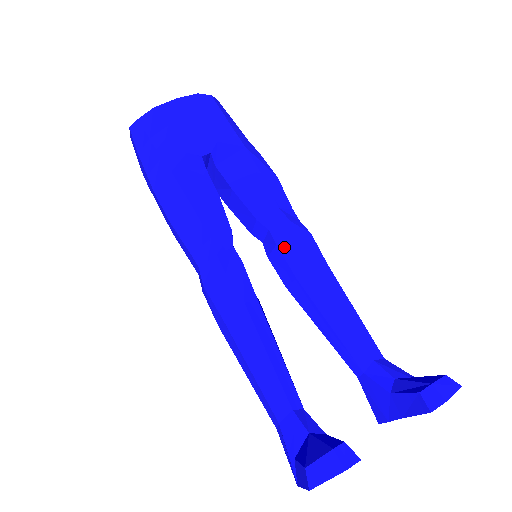
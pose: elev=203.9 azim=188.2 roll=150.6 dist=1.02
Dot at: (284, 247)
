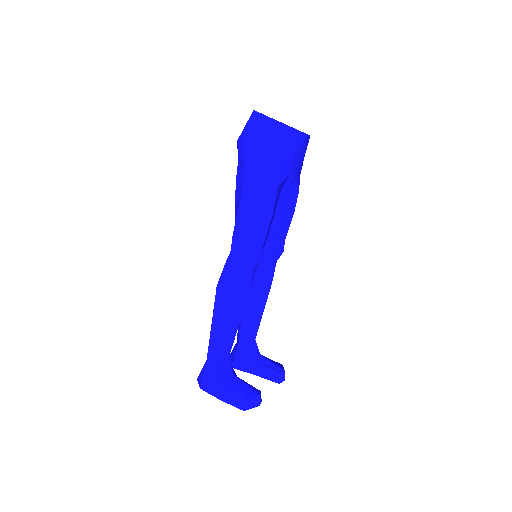
Dot at: (272, 263)
